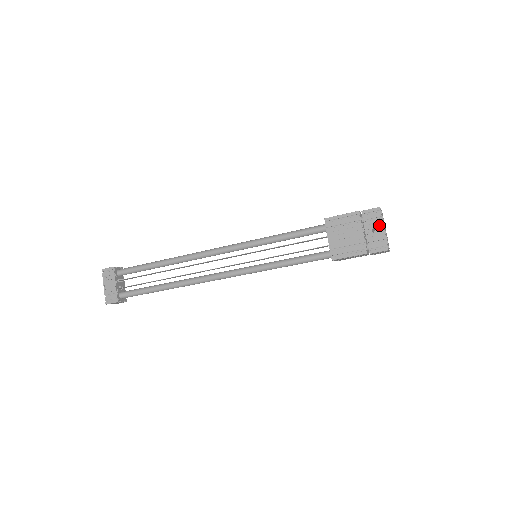
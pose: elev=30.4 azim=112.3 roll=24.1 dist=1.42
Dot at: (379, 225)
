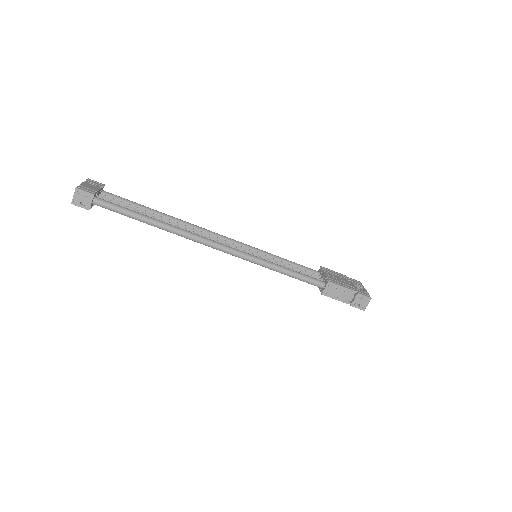
Dot at: (362, 287)
